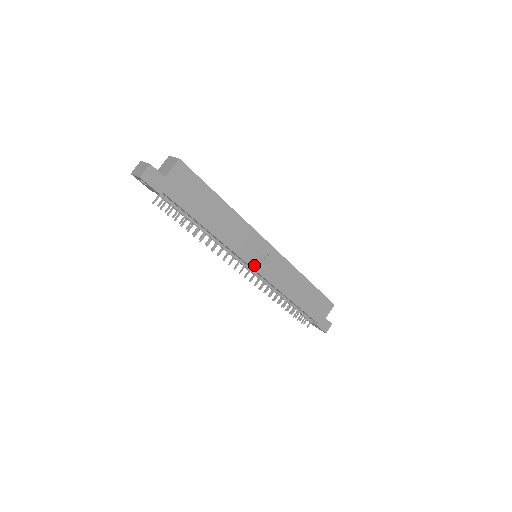
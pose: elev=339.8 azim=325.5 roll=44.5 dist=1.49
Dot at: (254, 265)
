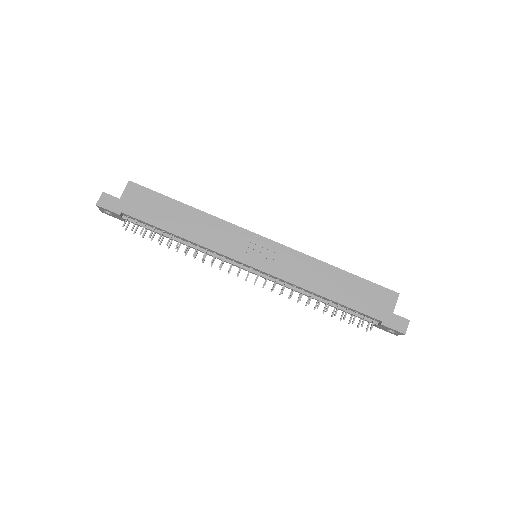
Dot at: (250, 262)
